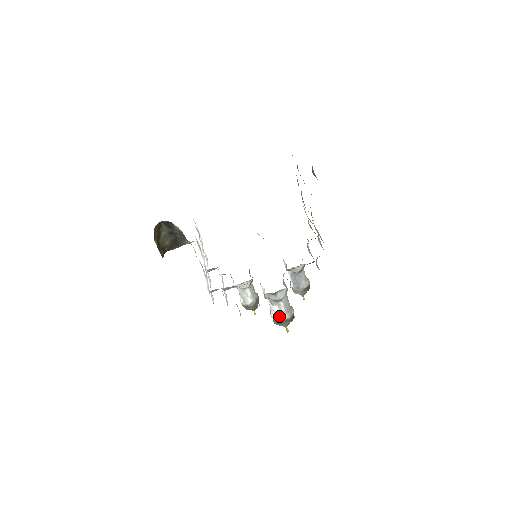
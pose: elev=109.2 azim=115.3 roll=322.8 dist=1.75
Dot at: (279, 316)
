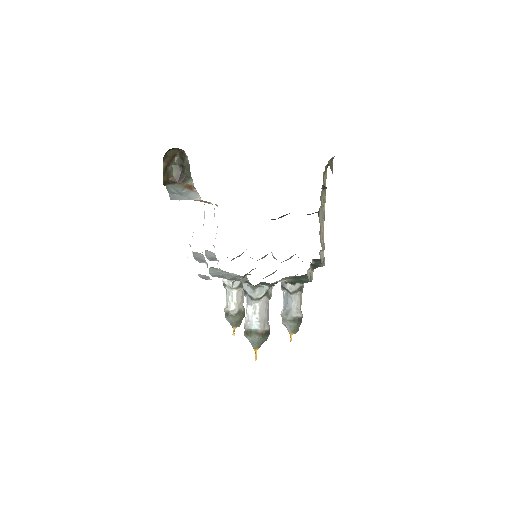
Dot at: (250, 322)
